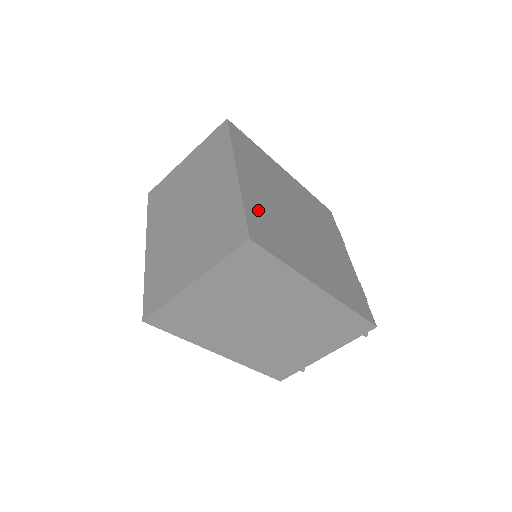
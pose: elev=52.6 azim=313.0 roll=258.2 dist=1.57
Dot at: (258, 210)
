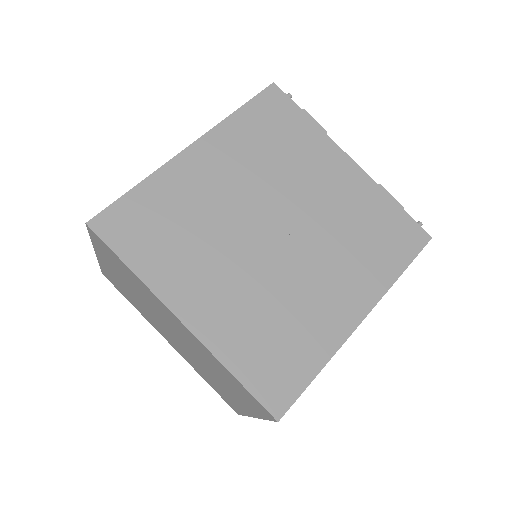
Dot at: (245, 344)
